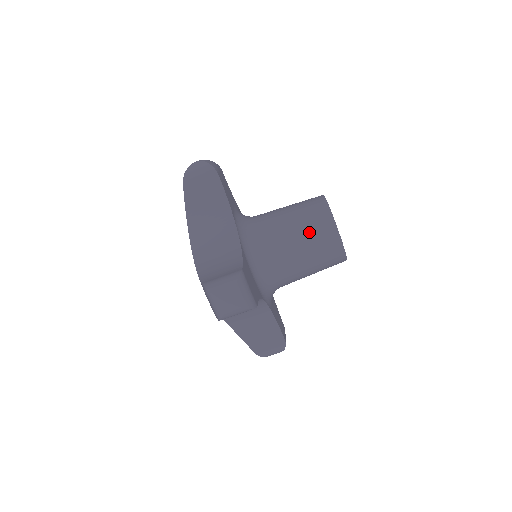
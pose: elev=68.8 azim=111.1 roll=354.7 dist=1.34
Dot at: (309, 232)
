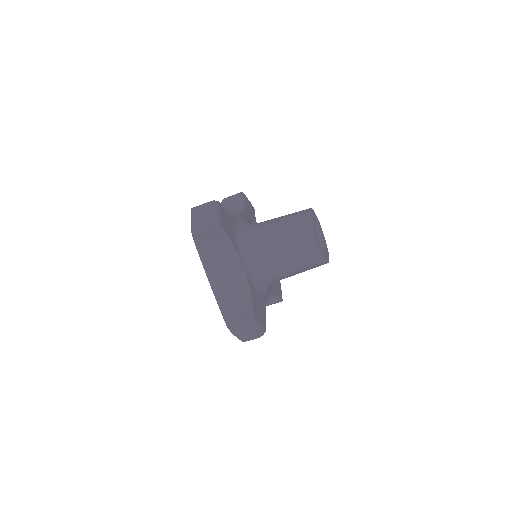
Dot at: (300, 259)
